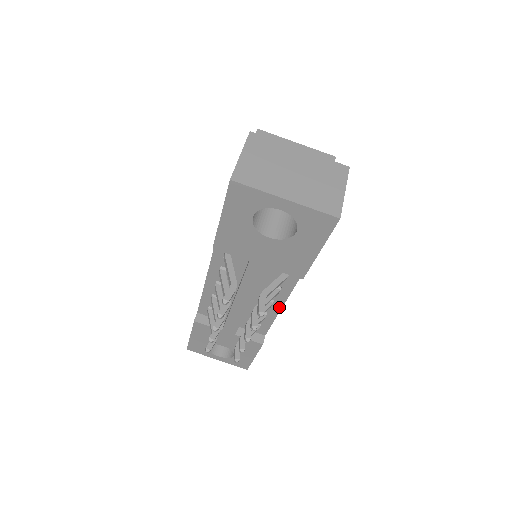
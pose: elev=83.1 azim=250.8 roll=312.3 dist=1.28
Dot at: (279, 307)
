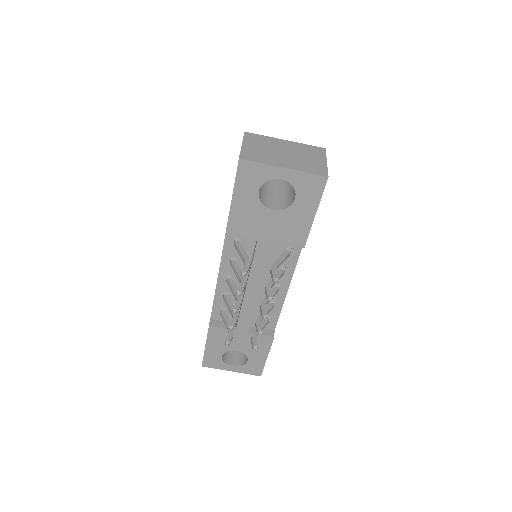
Dot at: (285, 291)
